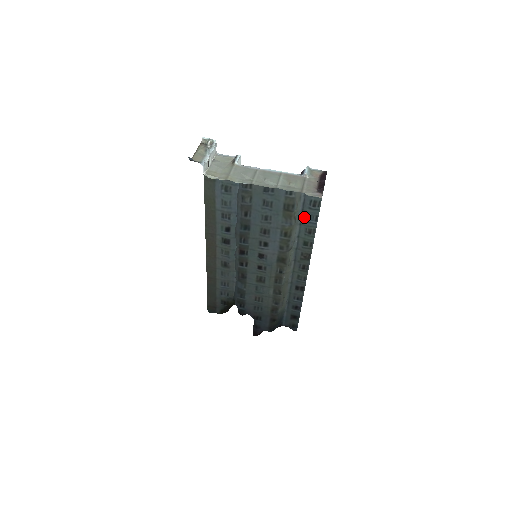
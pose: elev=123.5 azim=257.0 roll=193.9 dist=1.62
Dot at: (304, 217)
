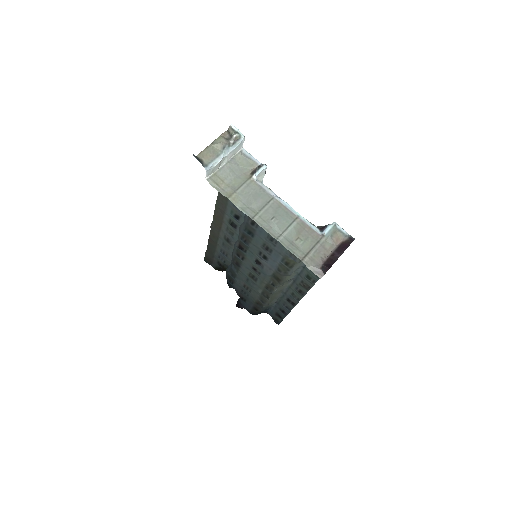
Dot at: occluded
